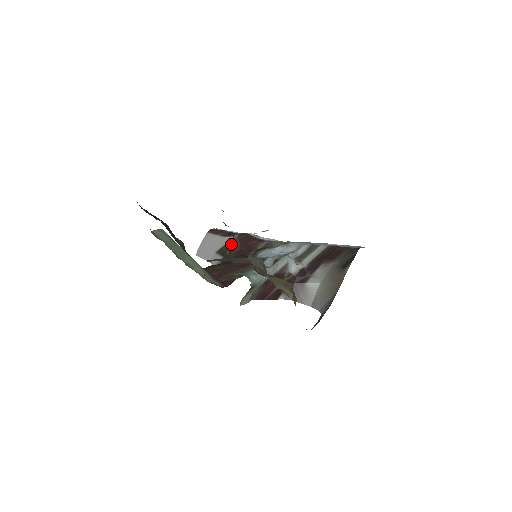
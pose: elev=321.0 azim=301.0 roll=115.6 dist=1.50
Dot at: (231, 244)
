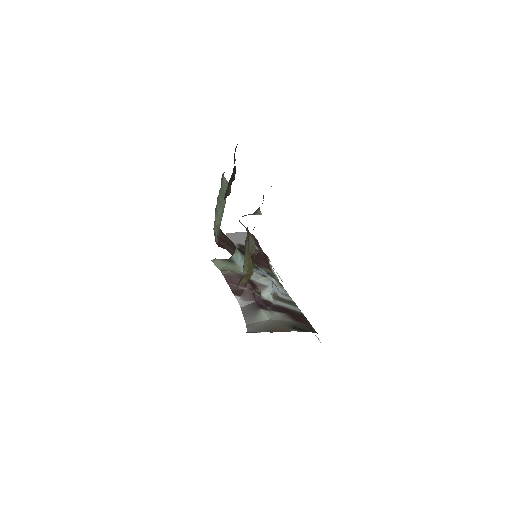
Dot at: occluded
